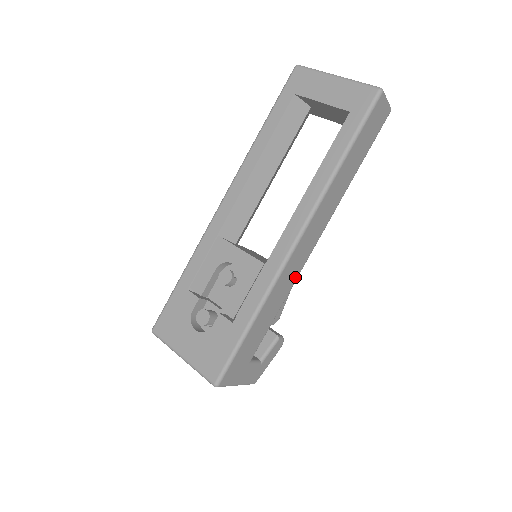
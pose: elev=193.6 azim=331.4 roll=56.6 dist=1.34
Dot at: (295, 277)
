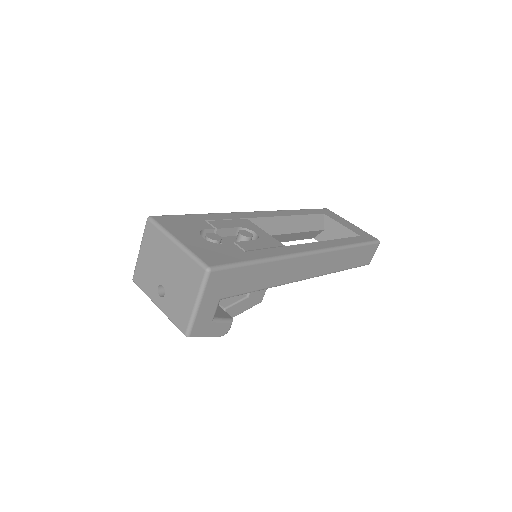
Dot at: (287, 280)
